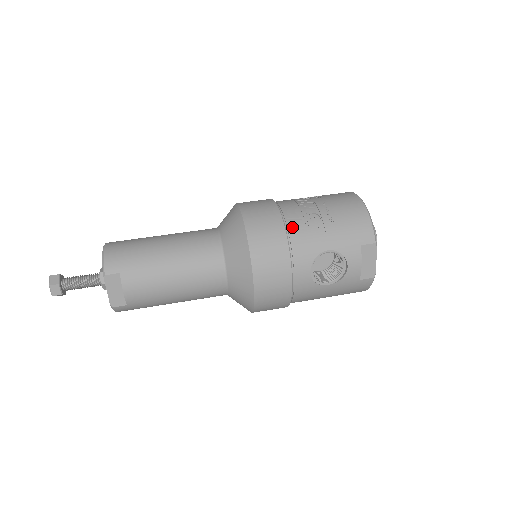
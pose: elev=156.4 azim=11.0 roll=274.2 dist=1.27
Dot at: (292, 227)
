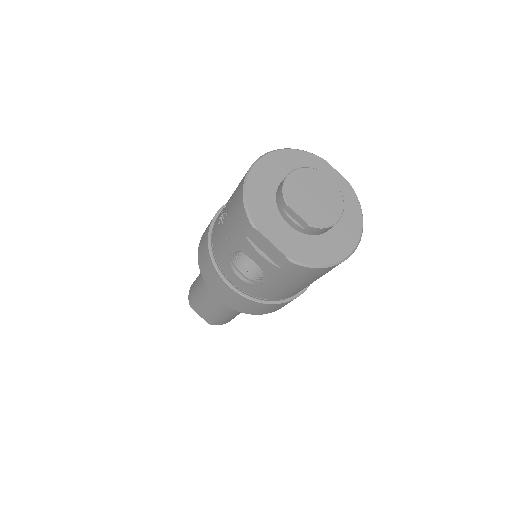
Dot at: (213, 237)
